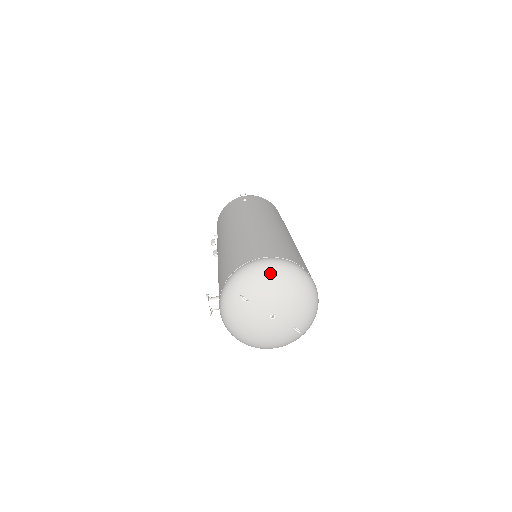
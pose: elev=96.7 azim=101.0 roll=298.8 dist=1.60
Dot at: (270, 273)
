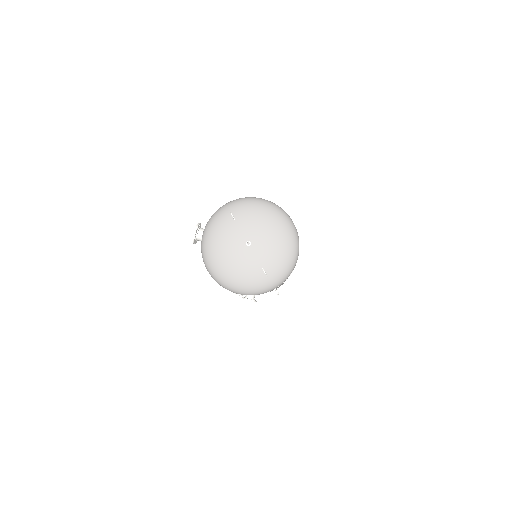
Dot at: (265, 207)
